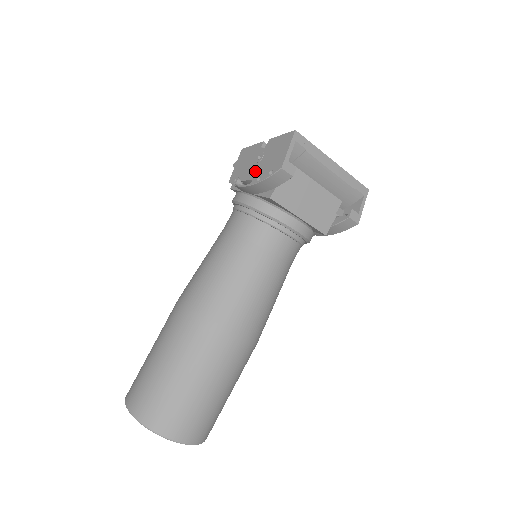
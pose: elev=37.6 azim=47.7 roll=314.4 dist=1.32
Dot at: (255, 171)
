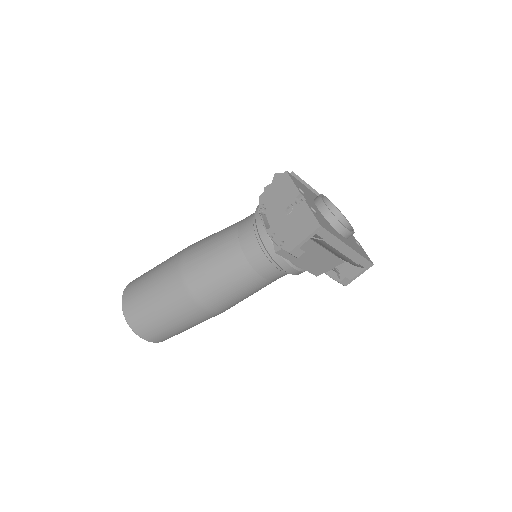
Dot at: (276, 221)
